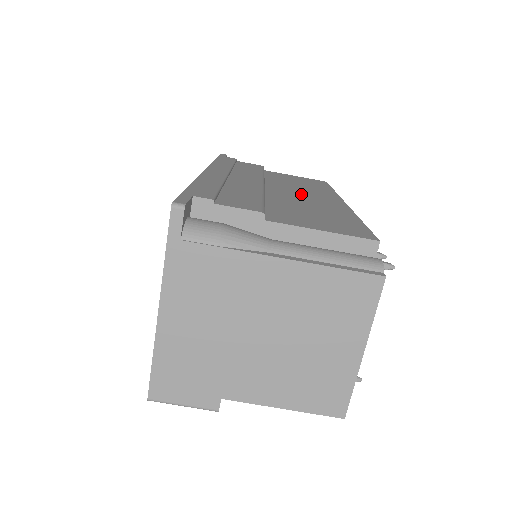
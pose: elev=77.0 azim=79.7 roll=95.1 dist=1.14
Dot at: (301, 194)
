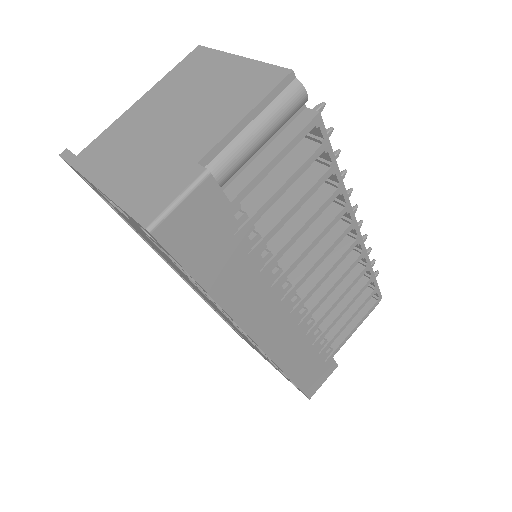
Dot at: occluded
